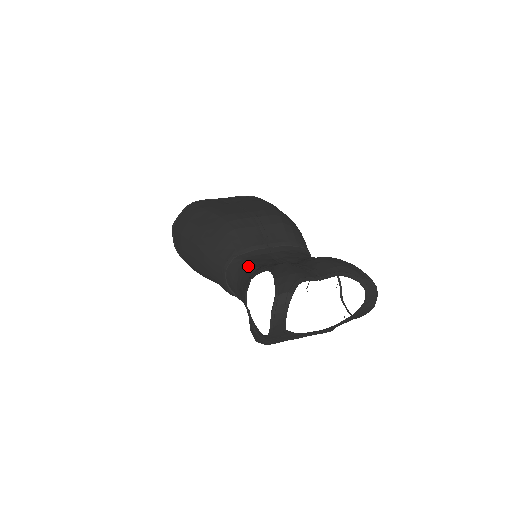
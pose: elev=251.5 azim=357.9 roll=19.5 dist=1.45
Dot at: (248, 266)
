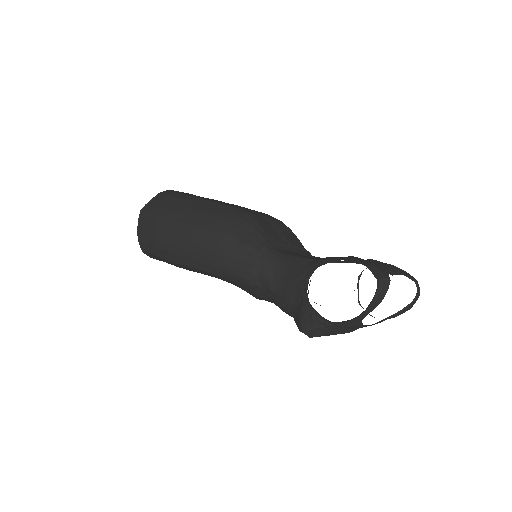
Dot at: (293, 257)
